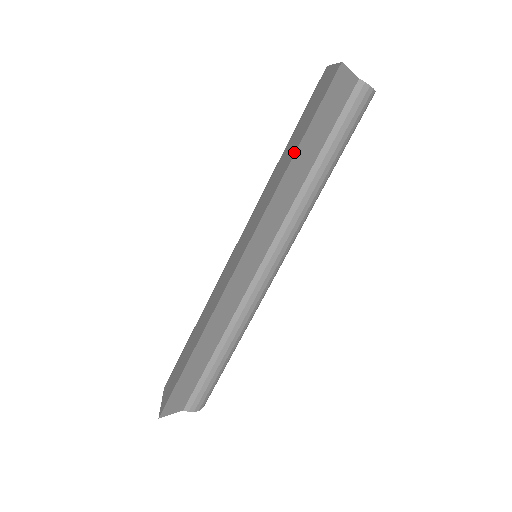
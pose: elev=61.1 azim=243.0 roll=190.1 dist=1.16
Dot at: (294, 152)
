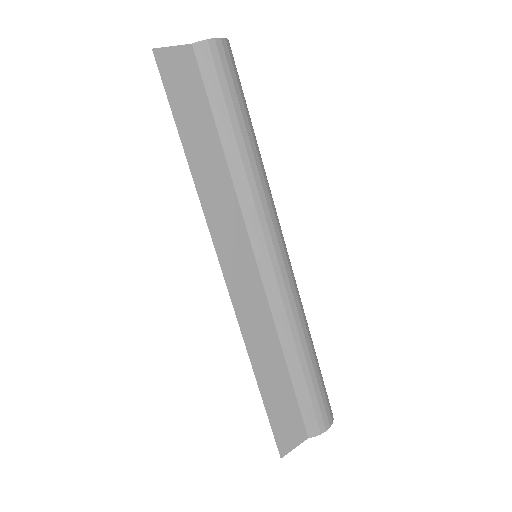
Dot at: (184, 150)
